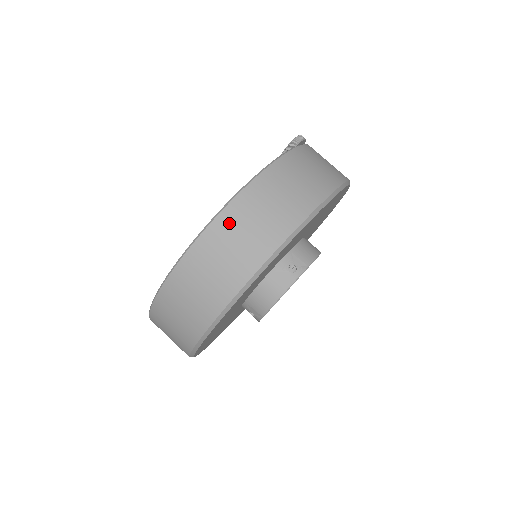
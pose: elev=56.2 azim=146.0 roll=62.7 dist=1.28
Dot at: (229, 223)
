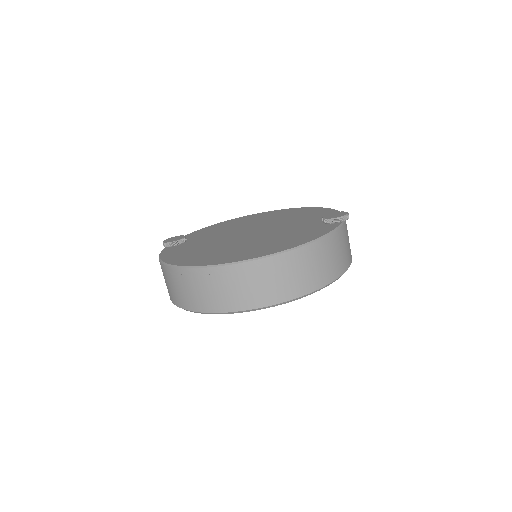
Dot at: (281, 264)
